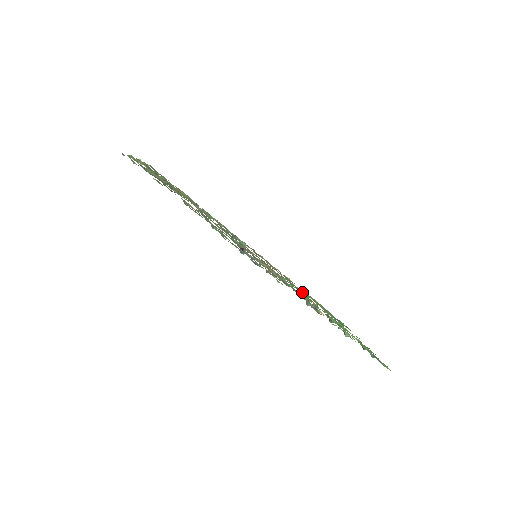
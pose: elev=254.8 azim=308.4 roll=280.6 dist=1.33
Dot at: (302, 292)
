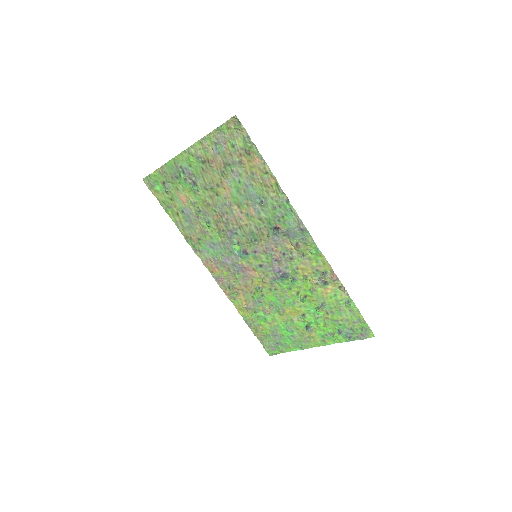
Dot at: (271, 305)
